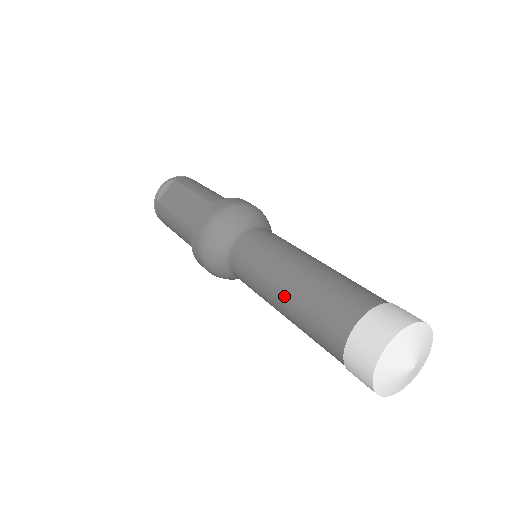
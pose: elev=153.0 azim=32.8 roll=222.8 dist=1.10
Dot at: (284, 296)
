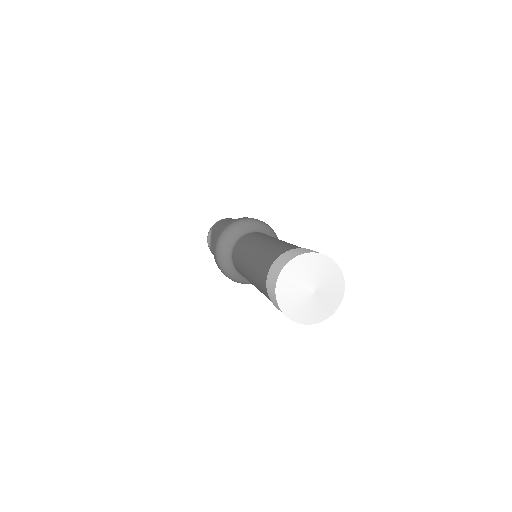
Dot at: (251, 281)
